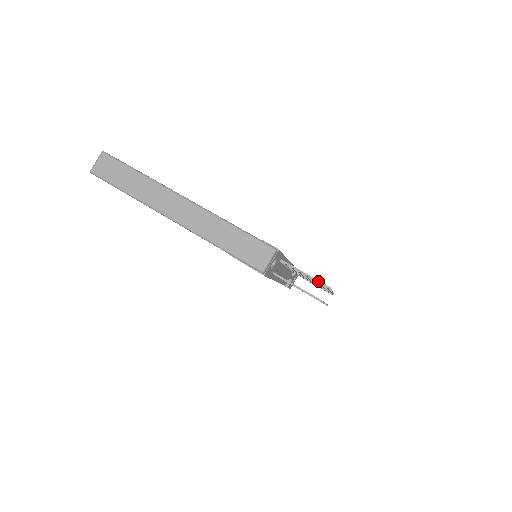
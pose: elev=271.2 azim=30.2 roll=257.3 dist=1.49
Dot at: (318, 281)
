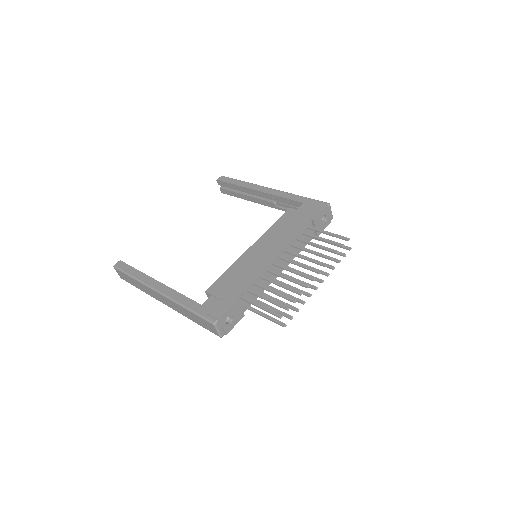
Dot at: (270, 313)
